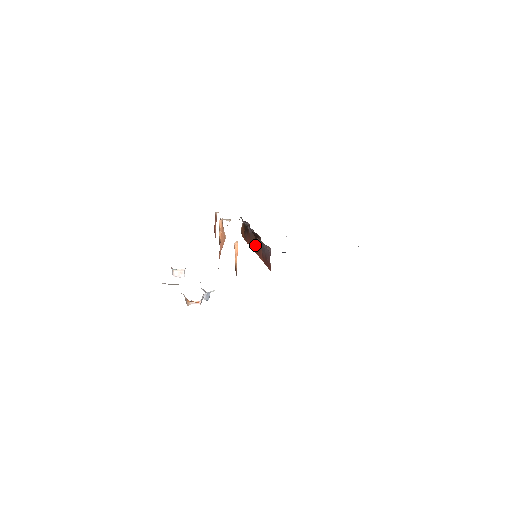
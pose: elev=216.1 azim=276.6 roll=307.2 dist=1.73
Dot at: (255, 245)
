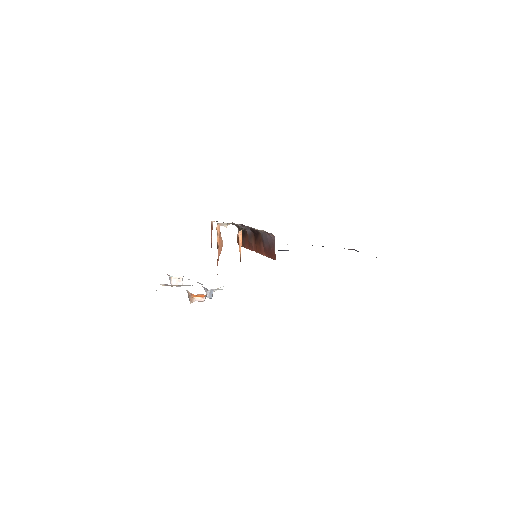
Dot at: (255, 244)
